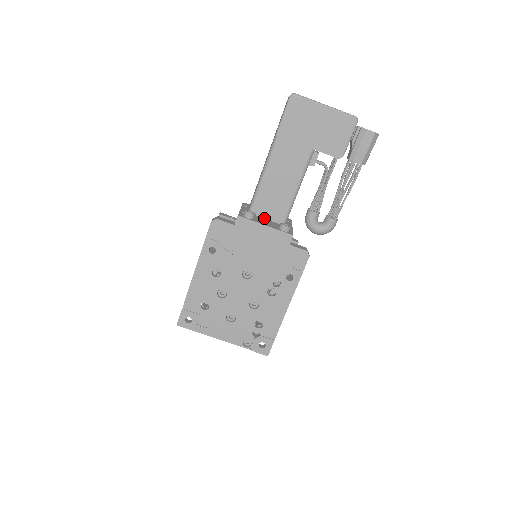
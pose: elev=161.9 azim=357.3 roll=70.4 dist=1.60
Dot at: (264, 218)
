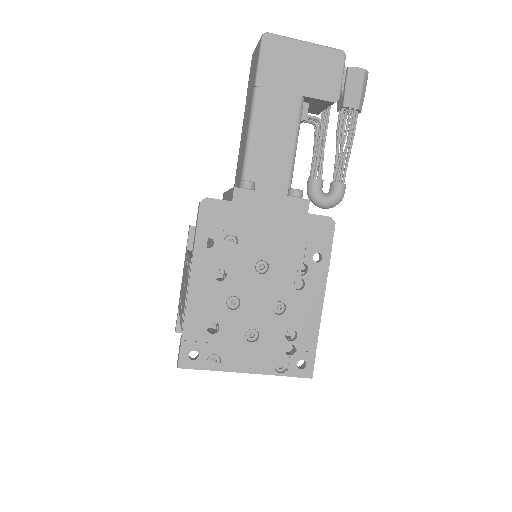
Dot at: occluded
